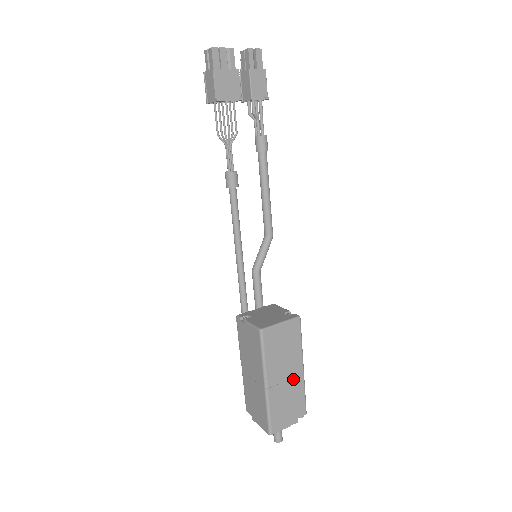
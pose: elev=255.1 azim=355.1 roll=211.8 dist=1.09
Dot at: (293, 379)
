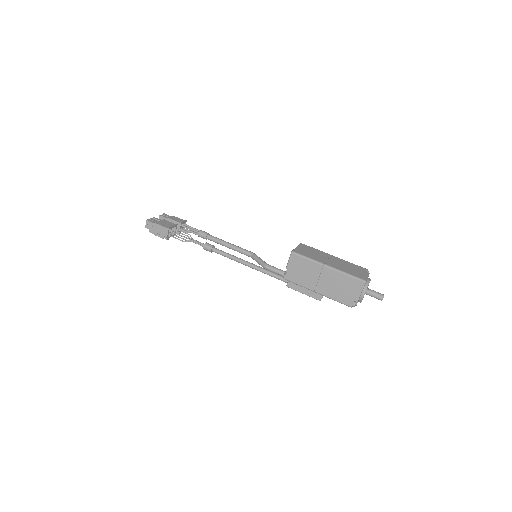
Dot at: (337, 261)
